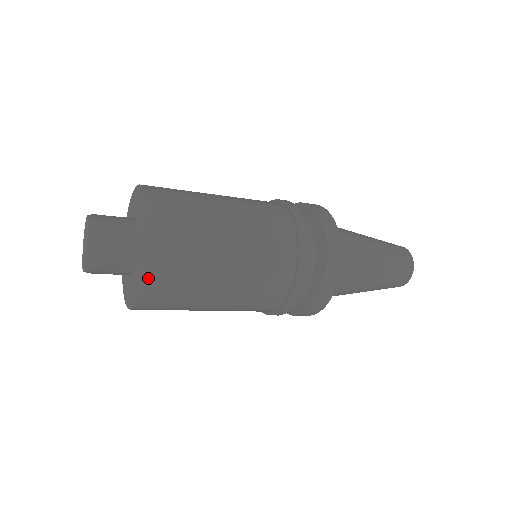
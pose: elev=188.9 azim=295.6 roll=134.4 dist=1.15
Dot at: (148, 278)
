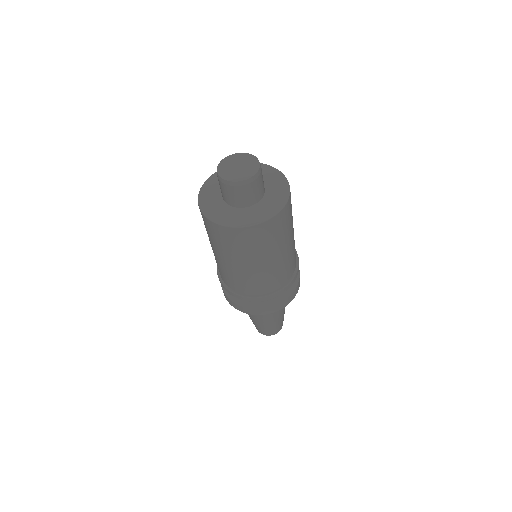
Dot at: (273, 220)
